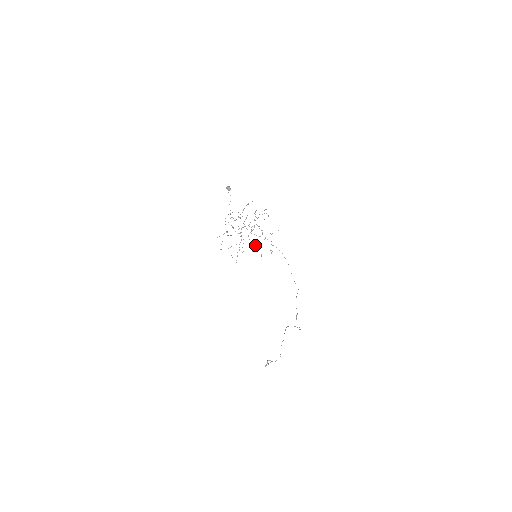
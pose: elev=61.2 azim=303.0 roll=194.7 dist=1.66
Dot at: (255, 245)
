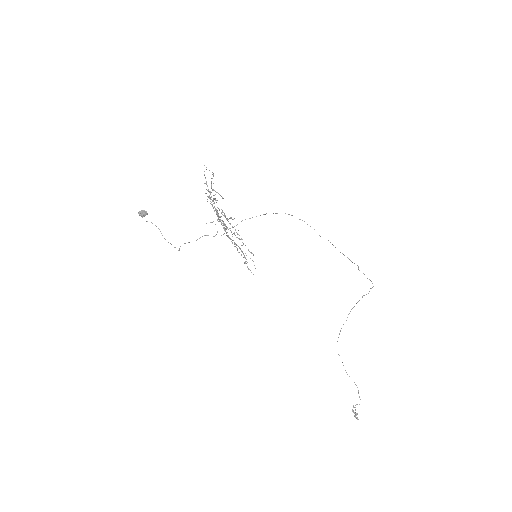
Dot at: occluded
